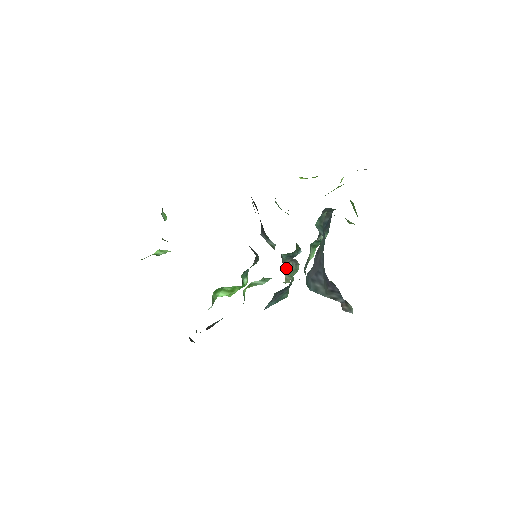
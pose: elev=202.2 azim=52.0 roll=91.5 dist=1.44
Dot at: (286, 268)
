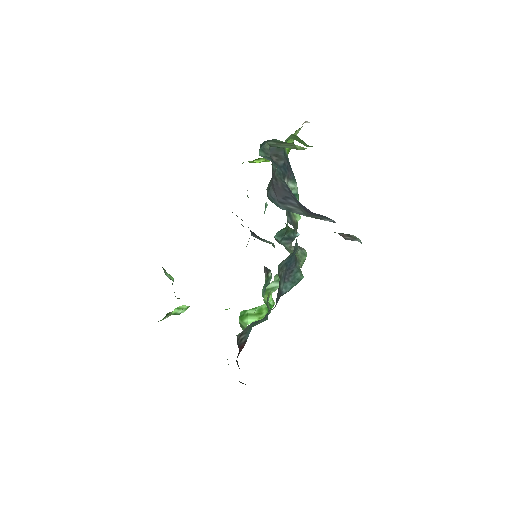
Dot at: occluded
